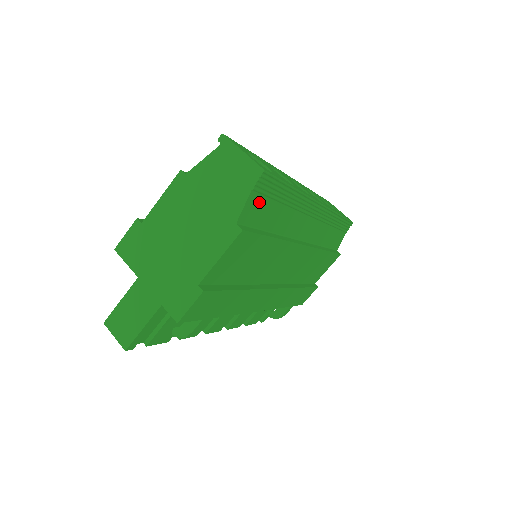
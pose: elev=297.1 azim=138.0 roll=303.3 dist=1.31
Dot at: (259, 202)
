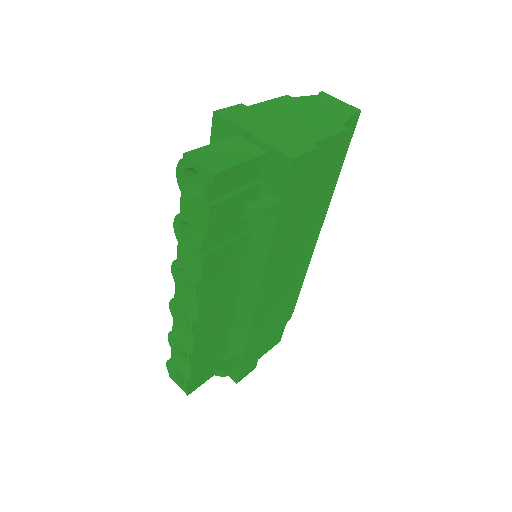
Dot at: occluded
